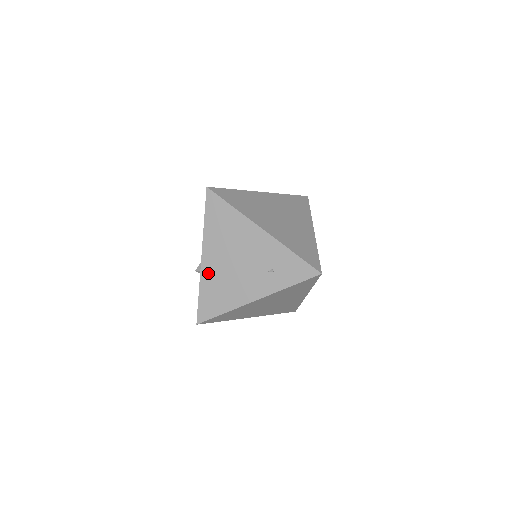
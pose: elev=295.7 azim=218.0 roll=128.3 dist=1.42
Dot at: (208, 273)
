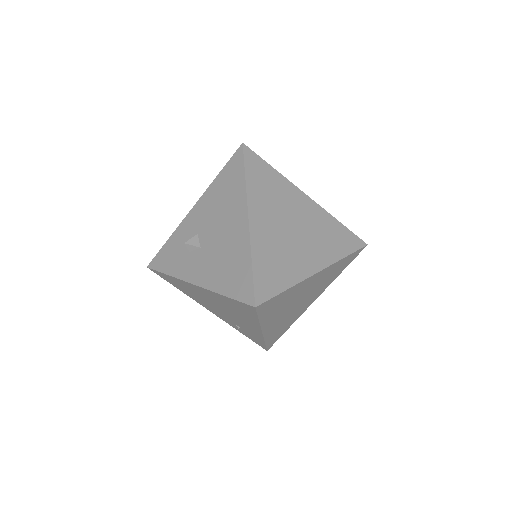
Dot at: (189, 286)
